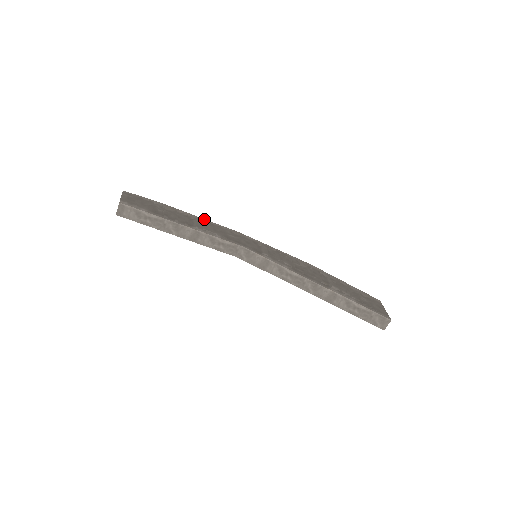
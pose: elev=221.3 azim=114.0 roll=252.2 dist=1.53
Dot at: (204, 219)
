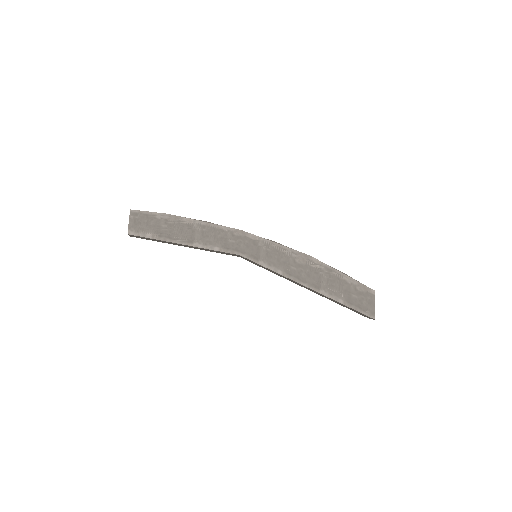
Dot at: (207, 223)
